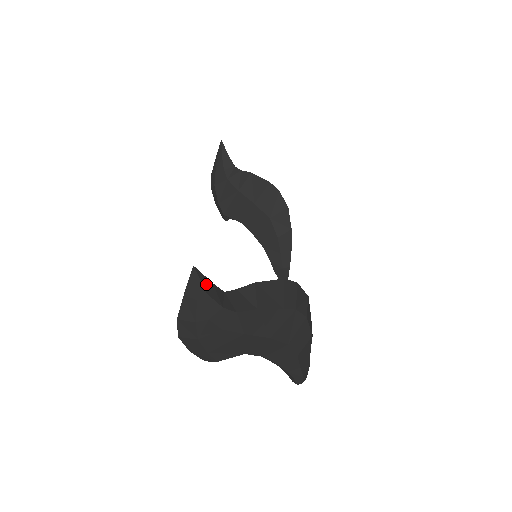
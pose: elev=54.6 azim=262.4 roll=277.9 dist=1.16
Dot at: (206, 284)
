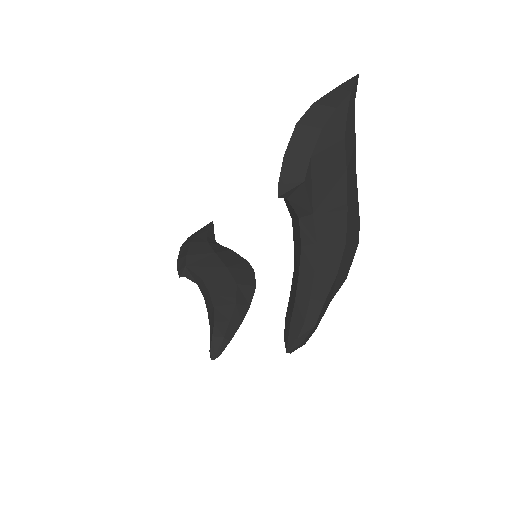
Dot at: (354, 97)
